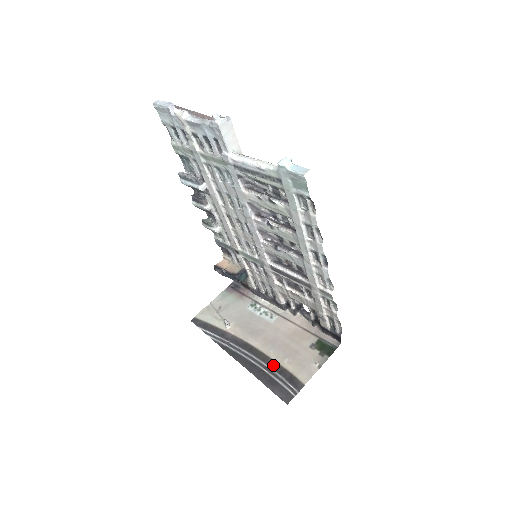
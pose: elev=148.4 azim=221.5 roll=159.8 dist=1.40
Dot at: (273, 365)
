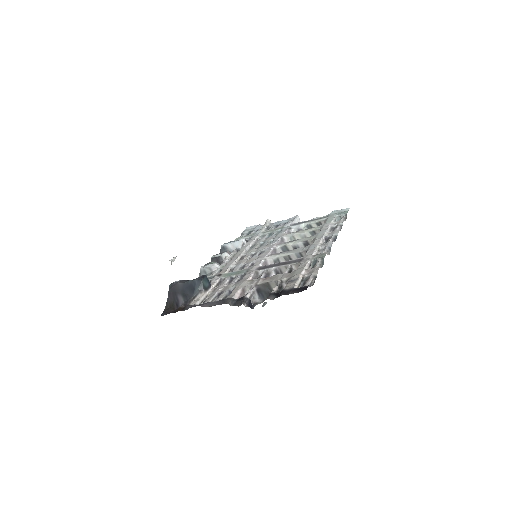
Dot at: occluded
